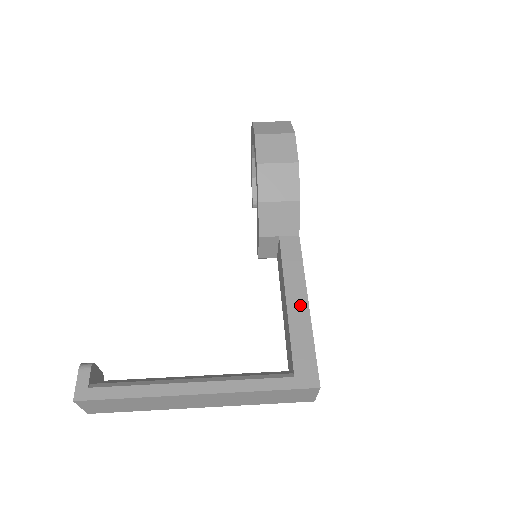
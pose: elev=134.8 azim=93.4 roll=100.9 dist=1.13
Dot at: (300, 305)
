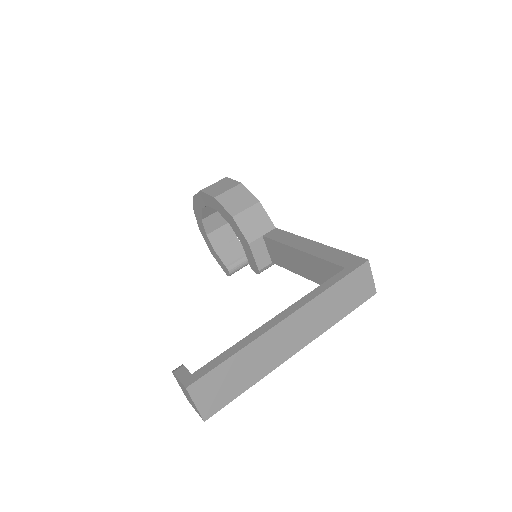
Dot at: (311, 245)
